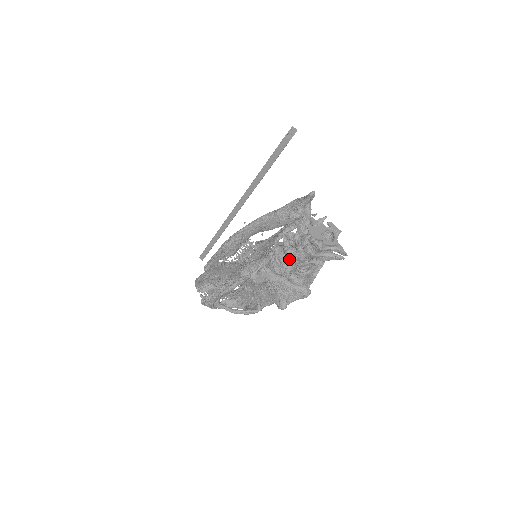
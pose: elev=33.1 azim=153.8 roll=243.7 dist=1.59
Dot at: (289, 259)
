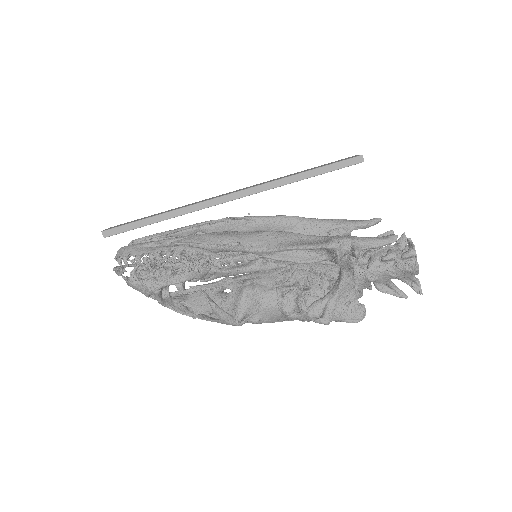
Dot at: (358, 266)
